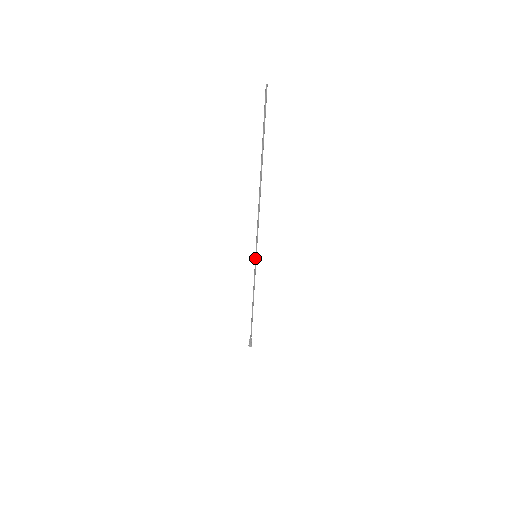
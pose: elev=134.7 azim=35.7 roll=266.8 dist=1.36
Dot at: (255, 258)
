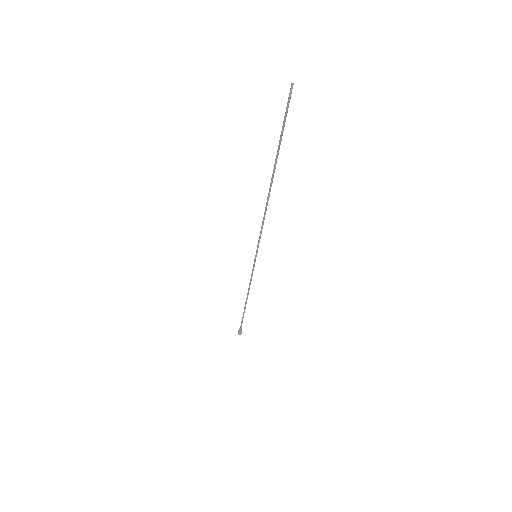
Dot at: (255, 258)
